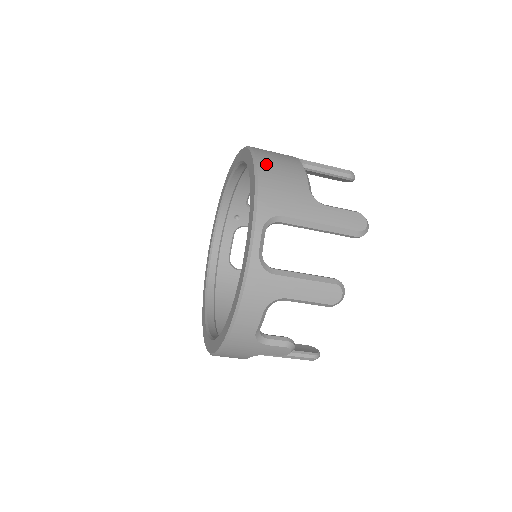
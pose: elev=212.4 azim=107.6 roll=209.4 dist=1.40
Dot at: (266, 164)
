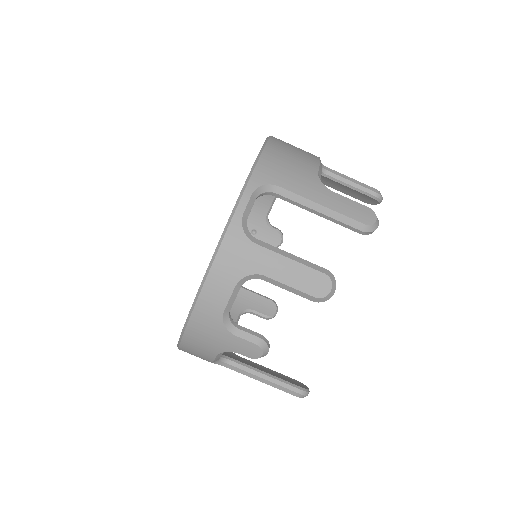
Dot at: (278, 144)
